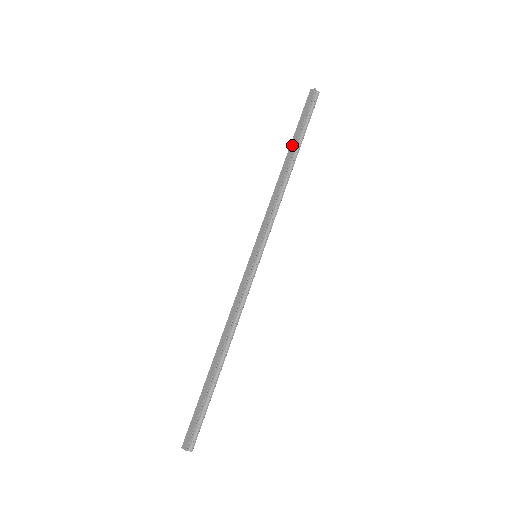
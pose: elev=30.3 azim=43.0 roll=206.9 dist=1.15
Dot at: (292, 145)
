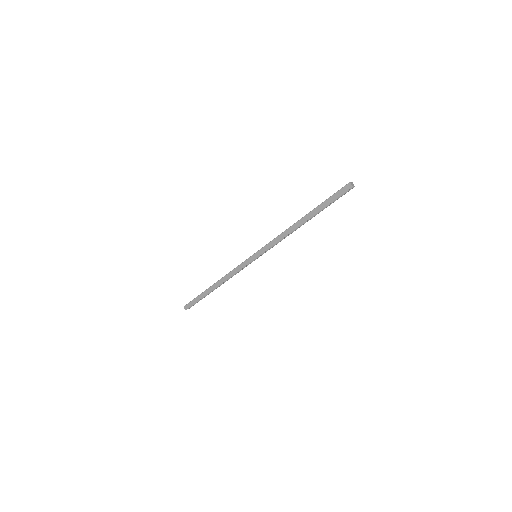
Dot at: (312, 213)
